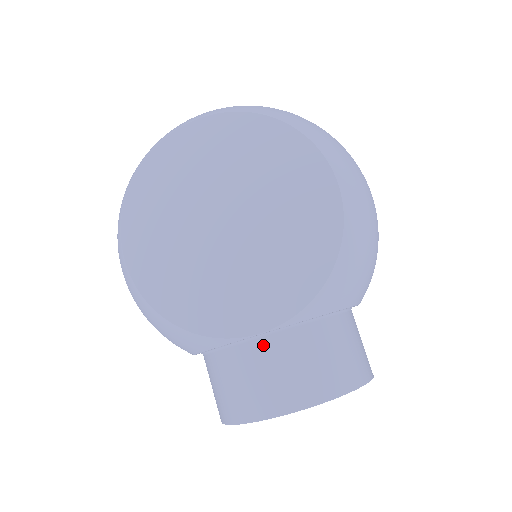
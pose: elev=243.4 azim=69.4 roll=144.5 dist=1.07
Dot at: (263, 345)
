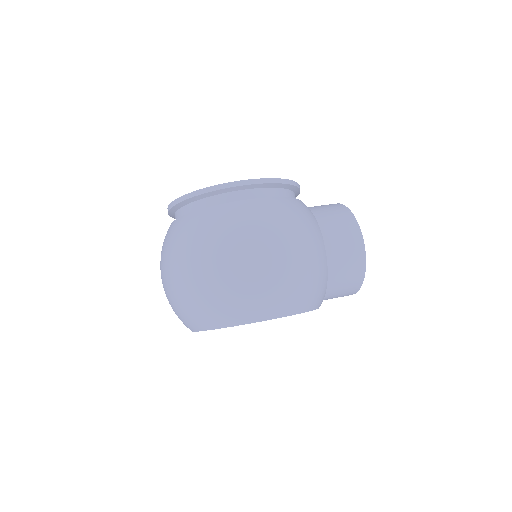
Dot at: occluded
